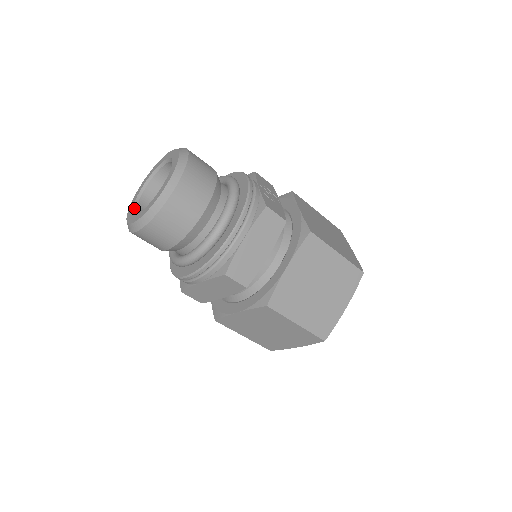
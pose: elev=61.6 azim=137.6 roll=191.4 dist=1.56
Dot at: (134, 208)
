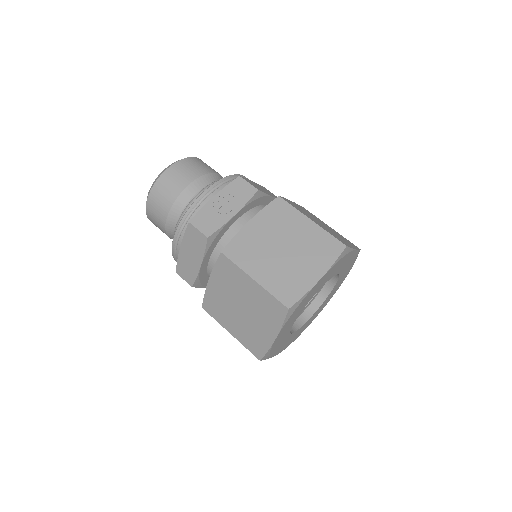
Dot at: occluded
